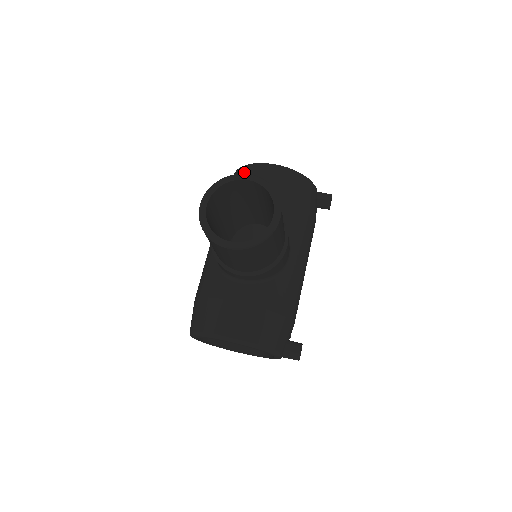
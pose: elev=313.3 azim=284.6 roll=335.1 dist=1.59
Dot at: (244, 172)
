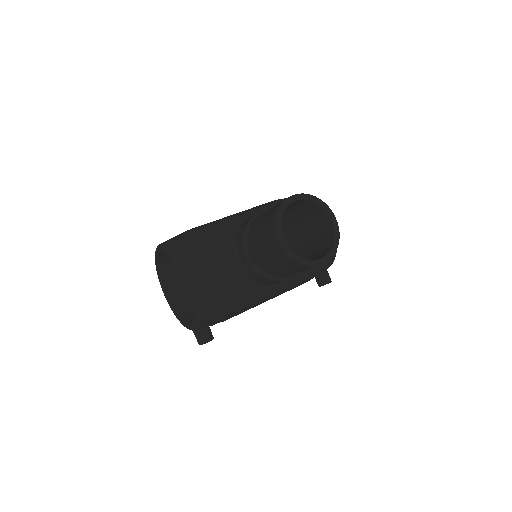
Dot at: occluded
